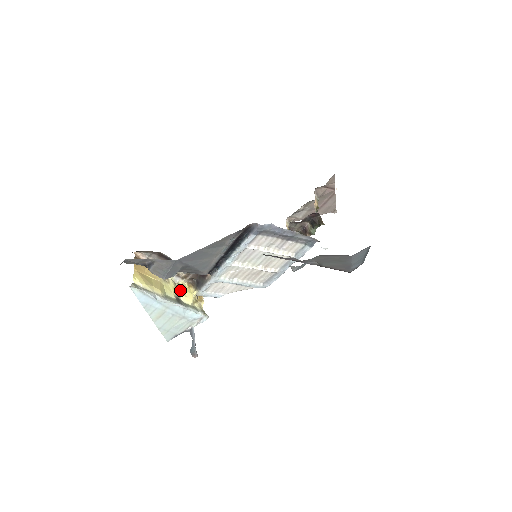
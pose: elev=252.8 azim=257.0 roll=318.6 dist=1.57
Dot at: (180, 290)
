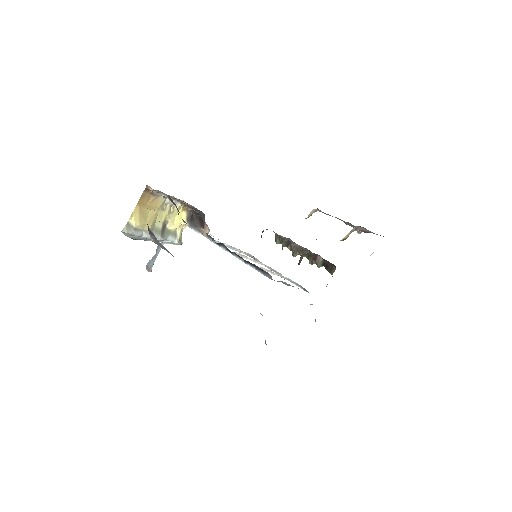
Dot at: (172, 215)
